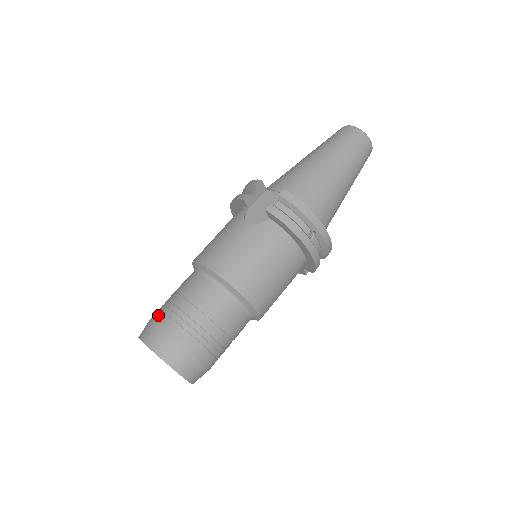
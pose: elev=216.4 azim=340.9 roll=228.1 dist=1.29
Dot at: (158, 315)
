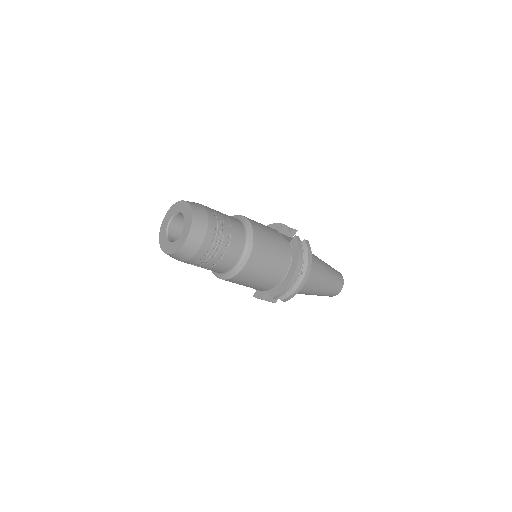
Dot at: occluded
